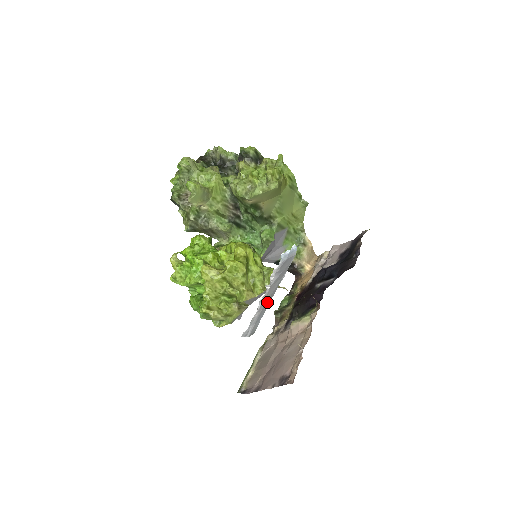
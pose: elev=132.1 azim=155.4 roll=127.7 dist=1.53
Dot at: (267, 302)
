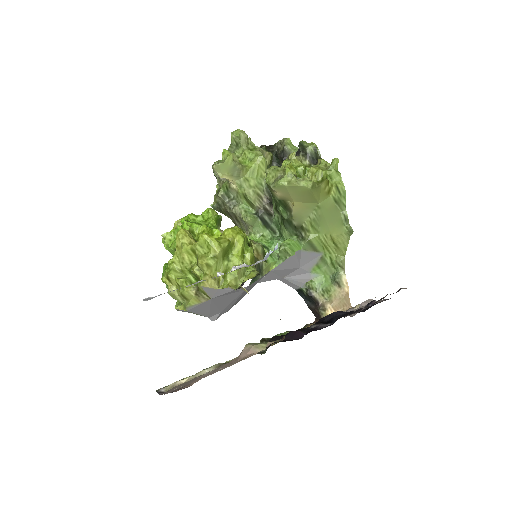
Dot at: occluded
